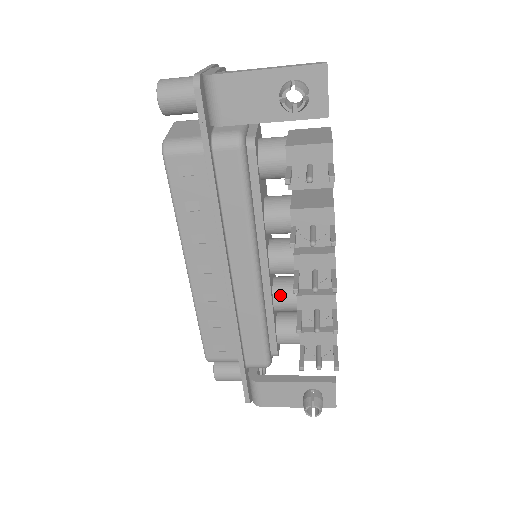
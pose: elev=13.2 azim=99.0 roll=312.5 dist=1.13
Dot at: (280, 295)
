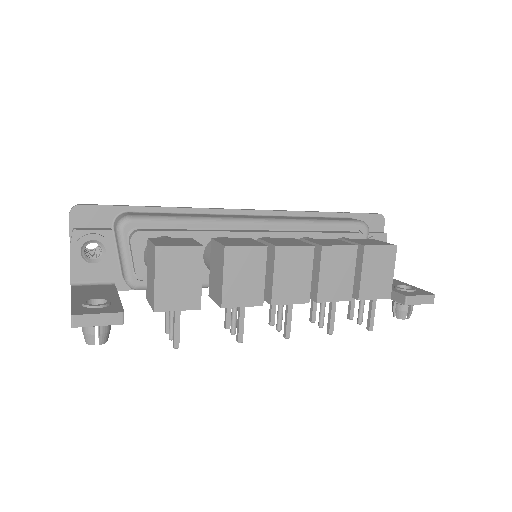
Dot at: occluded
